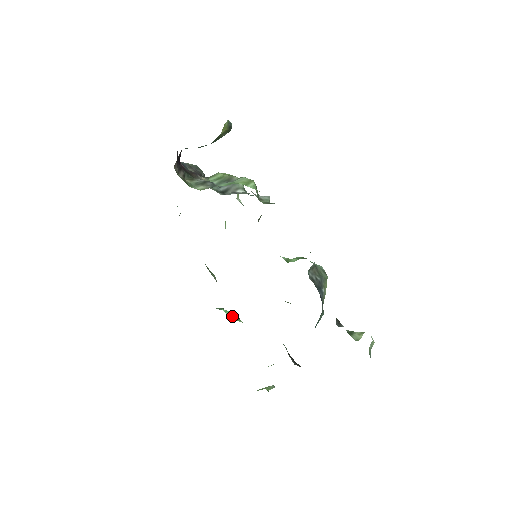
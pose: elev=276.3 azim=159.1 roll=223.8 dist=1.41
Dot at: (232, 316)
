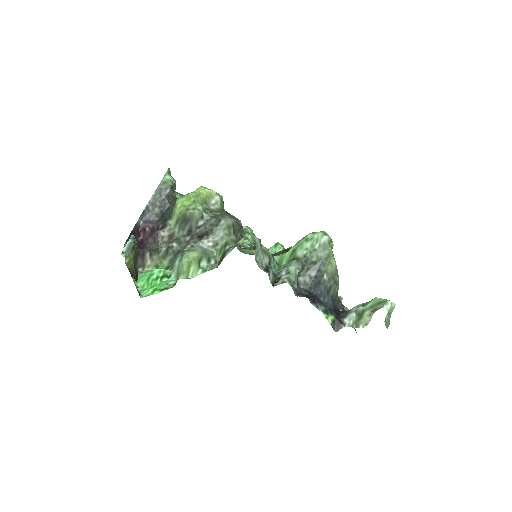
Dot at: occluded
